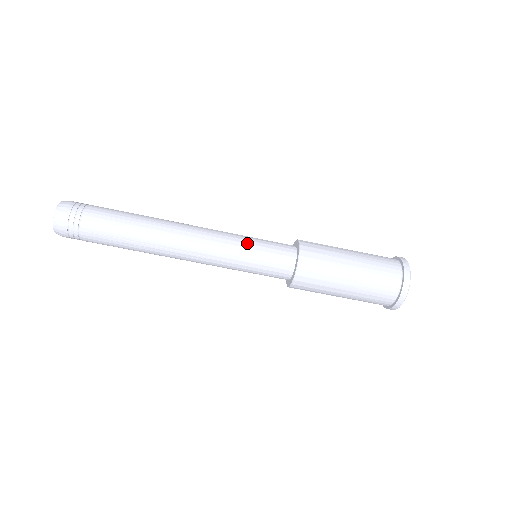
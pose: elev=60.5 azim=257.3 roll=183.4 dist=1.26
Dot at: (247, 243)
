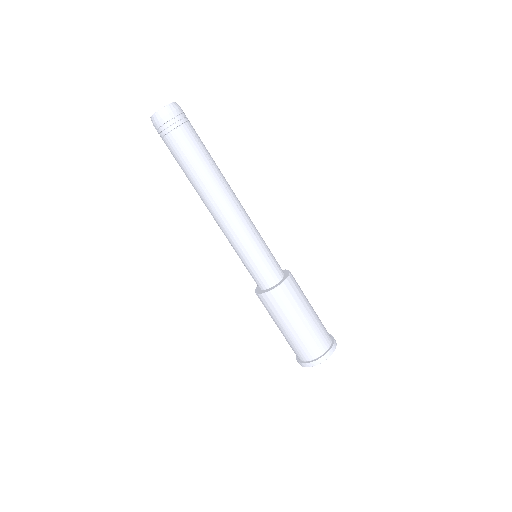
Dot at: (263, 242)
